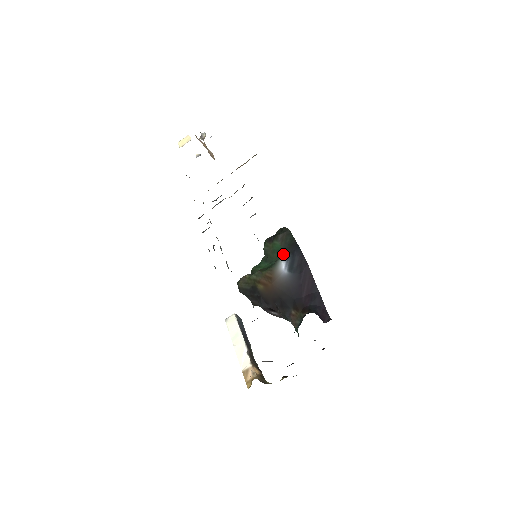
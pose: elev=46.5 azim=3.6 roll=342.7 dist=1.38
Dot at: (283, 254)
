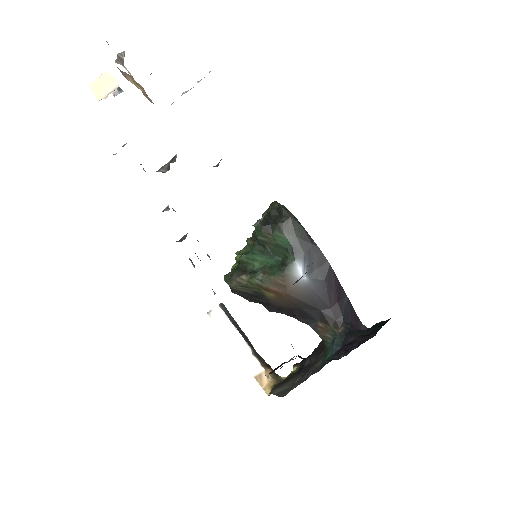
Dot at: (296, 254)
